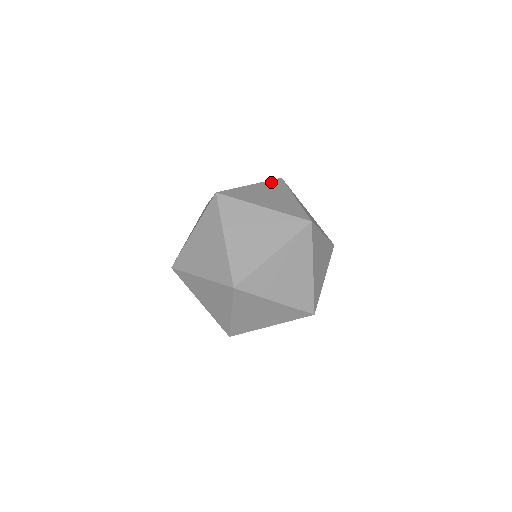
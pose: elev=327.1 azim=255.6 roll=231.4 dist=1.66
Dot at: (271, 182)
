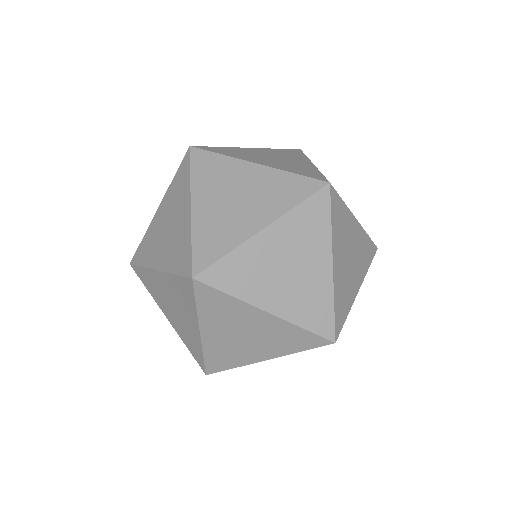
Dot at: (304, 209)
